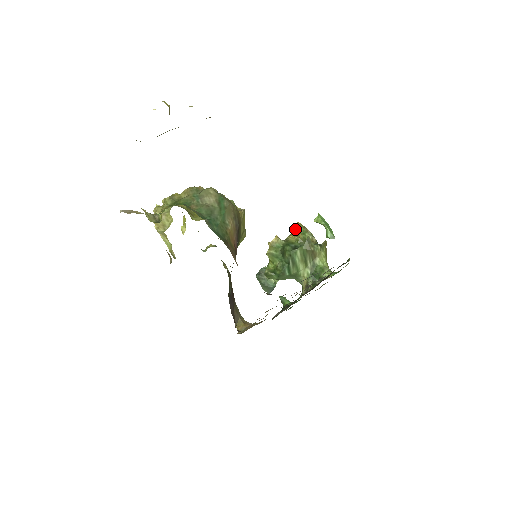
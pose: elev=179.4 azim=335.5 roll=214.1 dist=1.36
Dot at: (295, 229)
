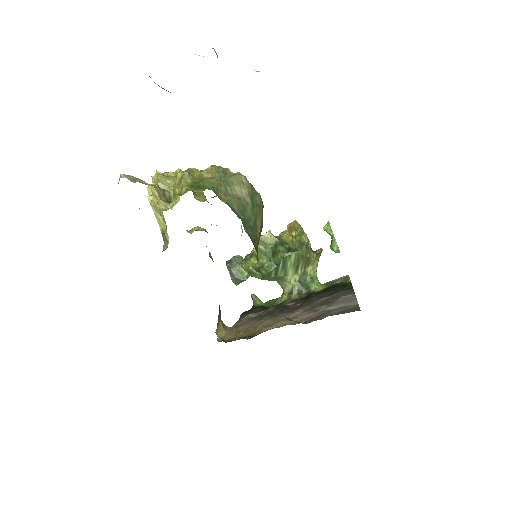
Dot at: (290, 227)
